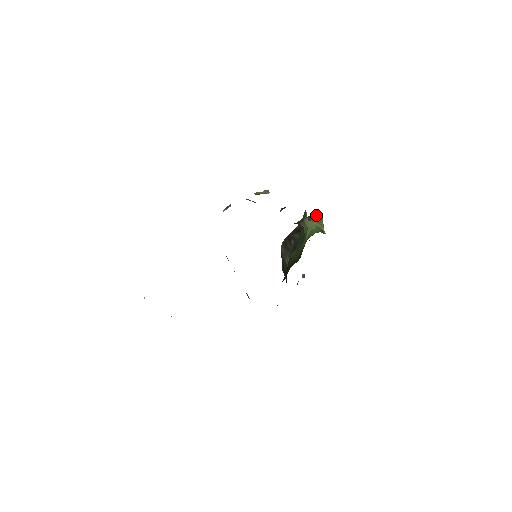
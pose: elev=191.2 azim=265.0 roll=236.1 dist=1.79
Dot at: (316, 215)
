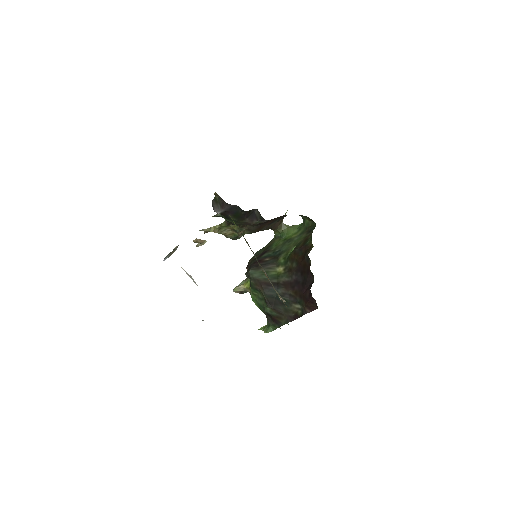
Dot at: occluded
